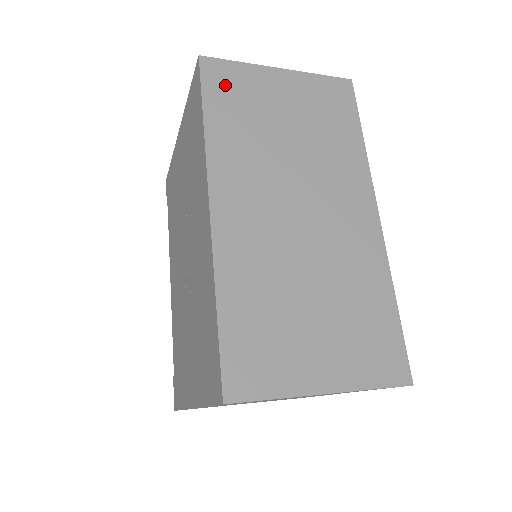
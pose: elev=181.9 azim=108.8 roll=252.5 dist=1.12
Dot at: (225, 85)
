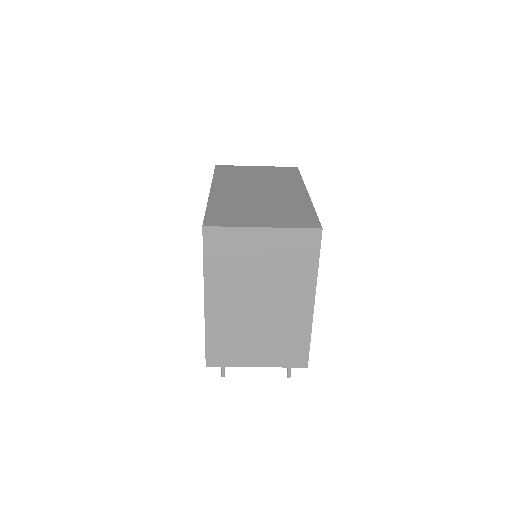
Dot at: (227, 170)
